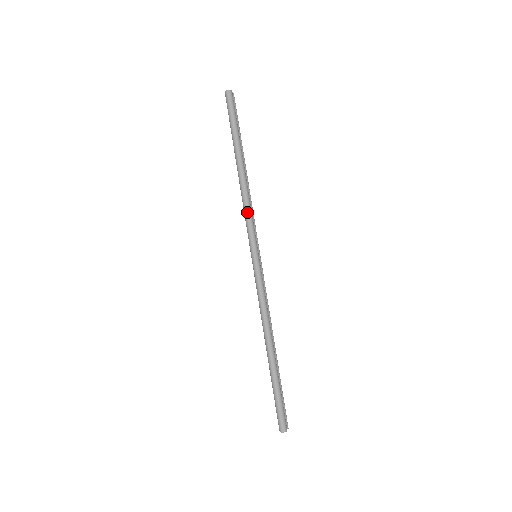
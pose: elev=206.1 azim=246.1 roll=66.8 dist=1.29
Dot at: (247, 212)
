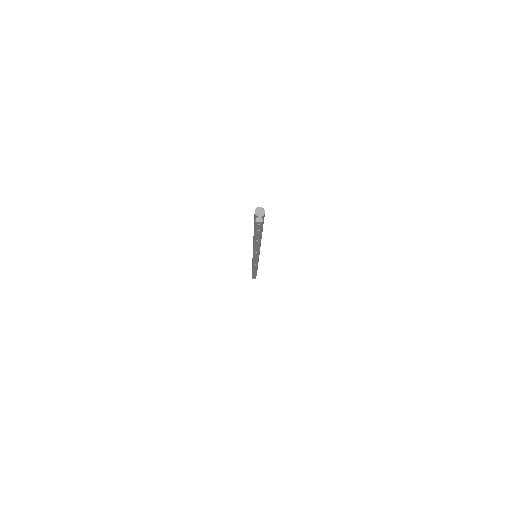
Dot at: occluded
